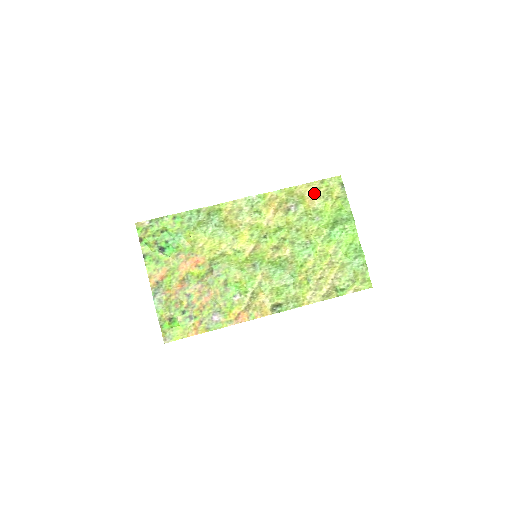
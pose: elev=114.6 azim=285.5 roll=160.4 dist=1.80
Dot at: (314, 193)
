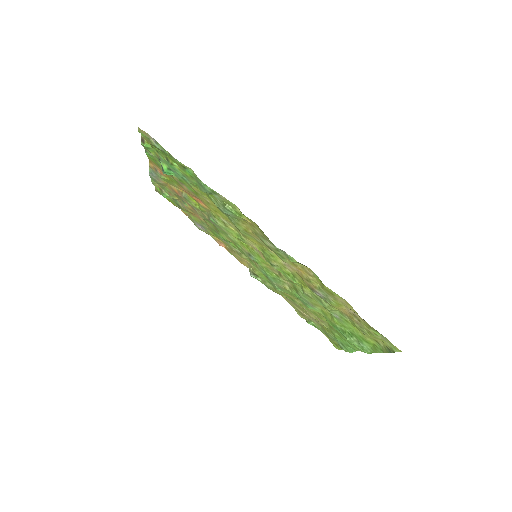
Dot at: (355, 317)
